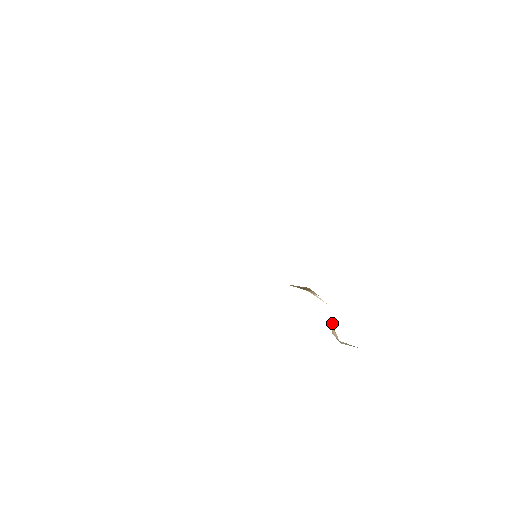
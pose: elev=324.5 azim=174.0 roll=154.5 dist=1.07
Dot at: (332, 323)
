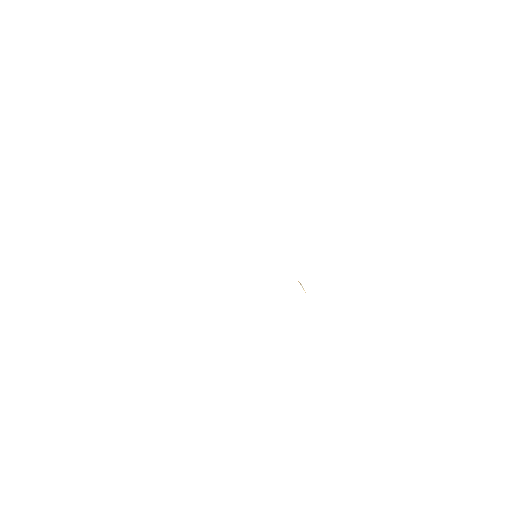
Dot at: occluded
